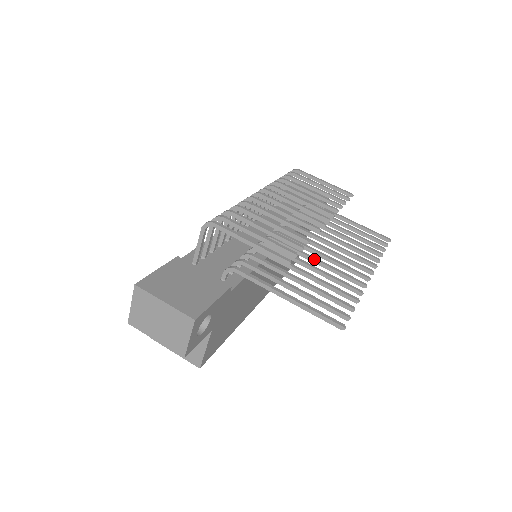
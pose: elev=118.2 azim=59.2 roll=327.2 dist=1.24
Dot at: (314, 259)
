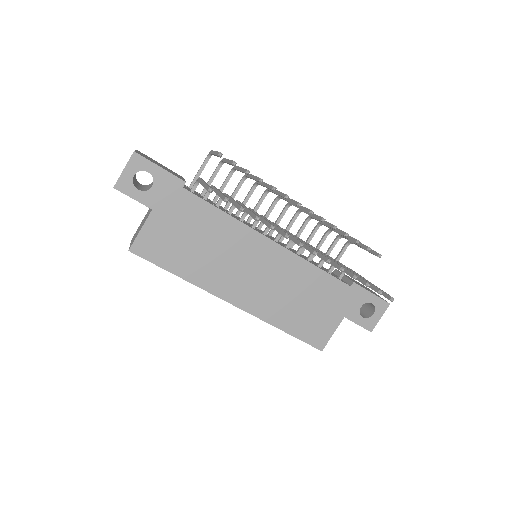
Dot at: occluded
